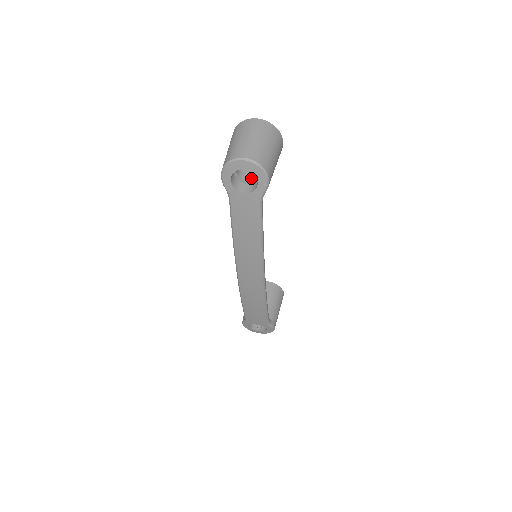
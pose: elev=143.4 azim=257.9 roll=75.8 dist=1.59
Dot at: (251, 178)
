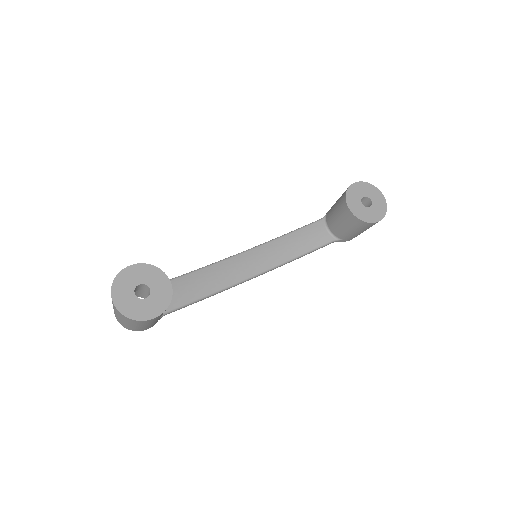
Dot at: occluded
